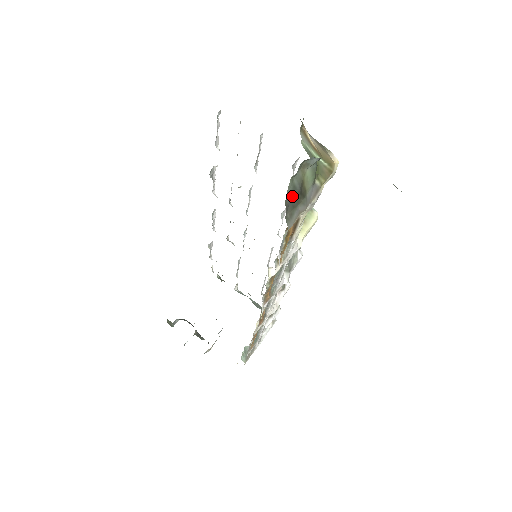
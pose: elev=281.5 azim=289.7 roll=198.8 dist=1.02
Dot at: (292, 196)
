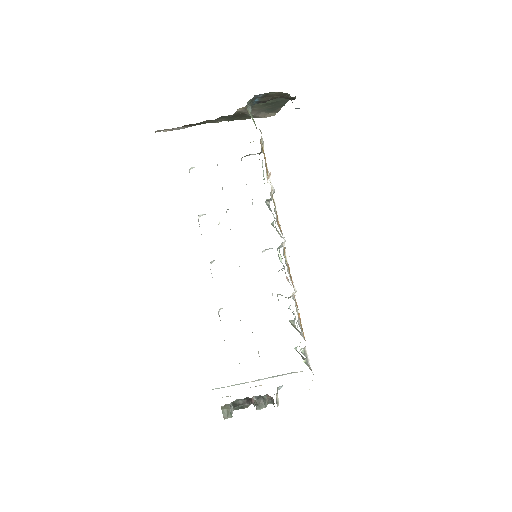
Dot at: occluded
